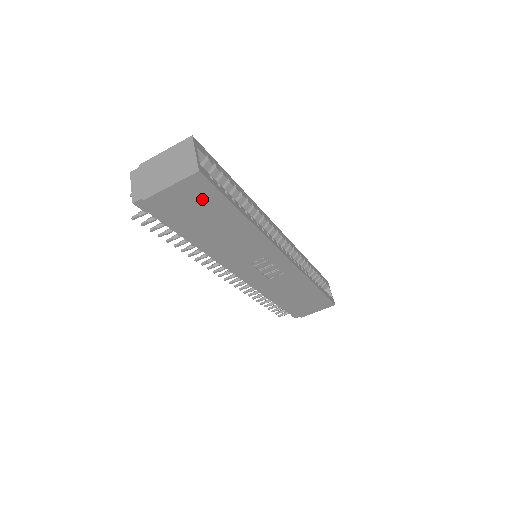
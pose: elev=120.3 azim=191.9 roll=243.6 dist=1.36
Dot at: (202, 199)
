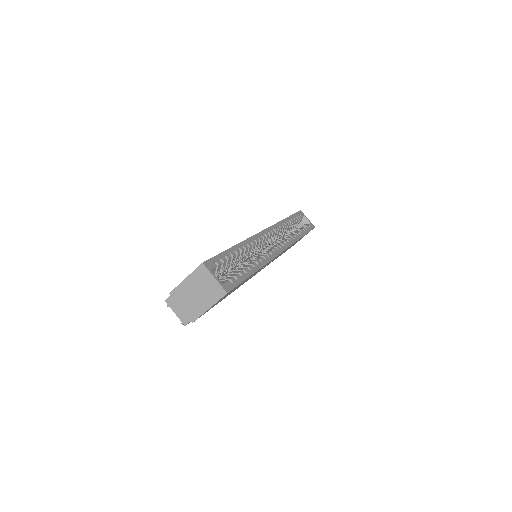
Dot at: occluded
